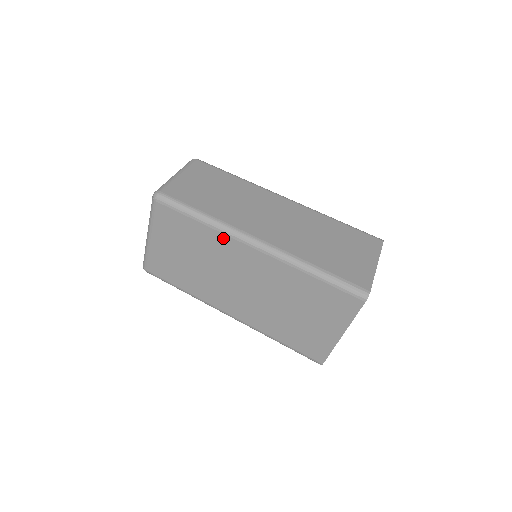
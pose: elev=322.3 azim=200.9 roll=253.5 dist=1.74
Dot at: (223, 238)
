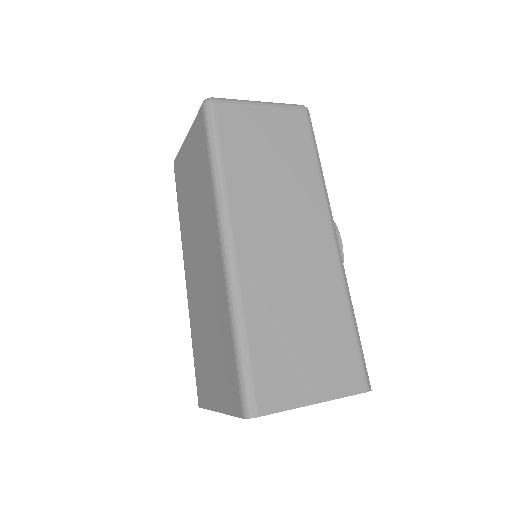
Dot at: (212, 205)
